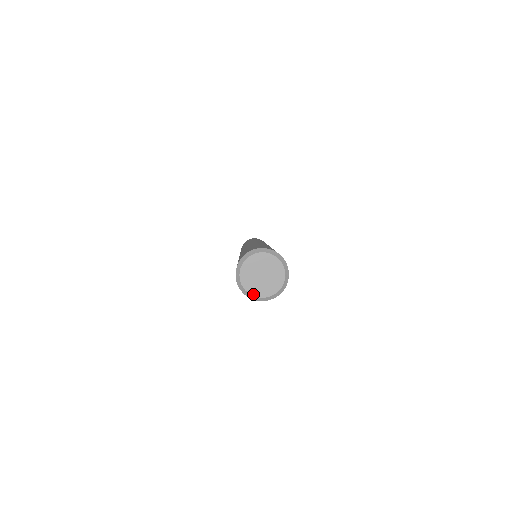
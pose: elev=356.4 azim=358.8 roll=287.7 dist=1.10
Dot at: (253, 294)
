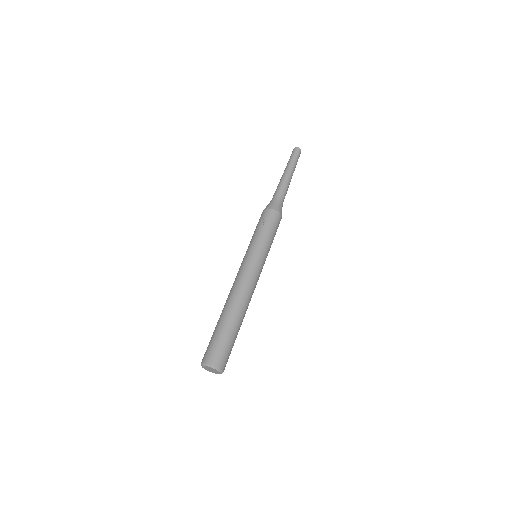
Dot at: occluded
